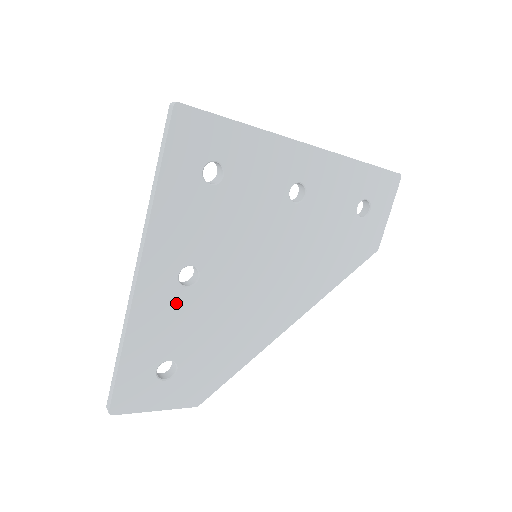
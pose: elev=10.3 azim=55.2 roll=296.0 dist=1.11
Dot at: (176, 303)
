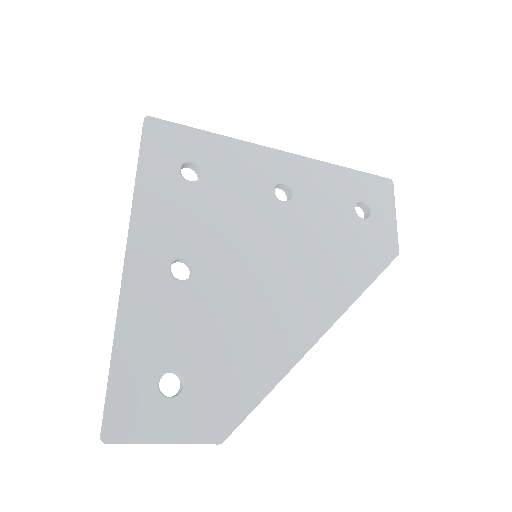
Dot at: (171, 298)
